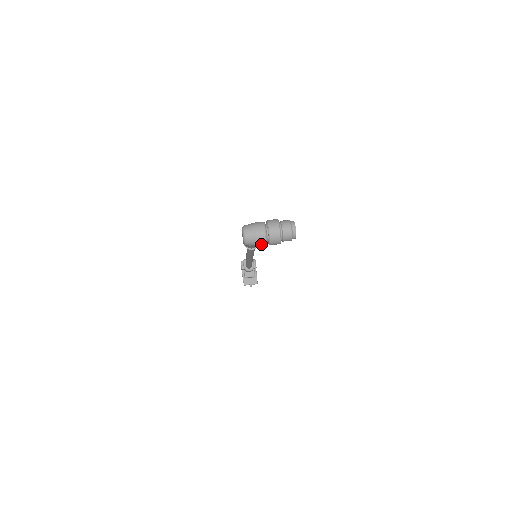
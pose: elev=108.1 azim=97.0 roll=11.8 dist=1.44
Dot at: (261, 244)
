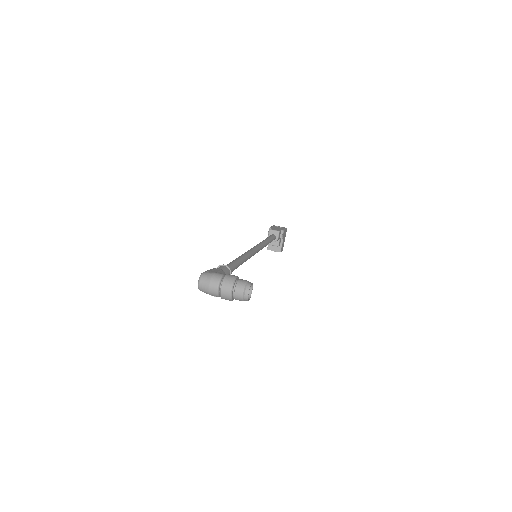
Dot at: (214, 296)
